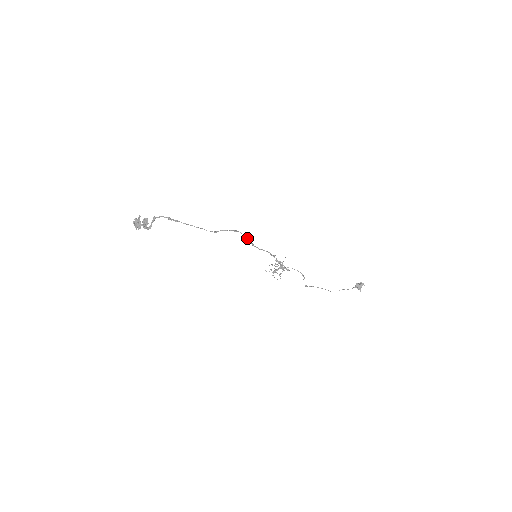
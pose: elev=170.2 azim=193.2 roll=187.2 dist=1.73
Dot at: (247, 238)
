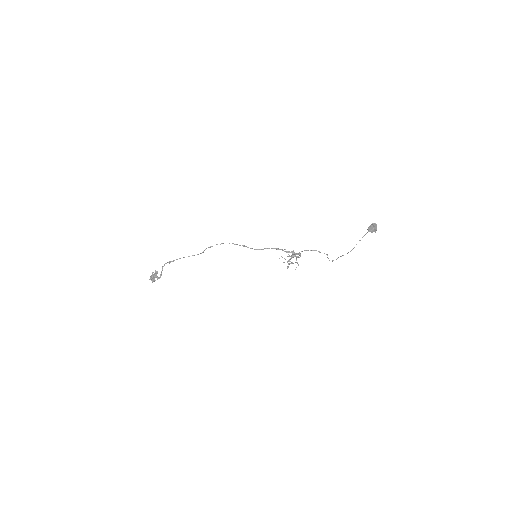
Dot at: (239, 245)
